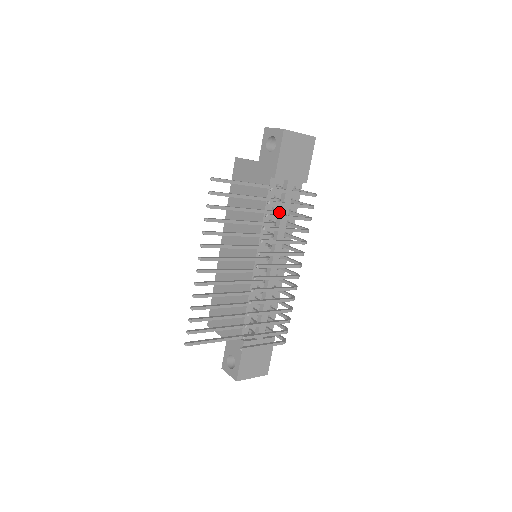
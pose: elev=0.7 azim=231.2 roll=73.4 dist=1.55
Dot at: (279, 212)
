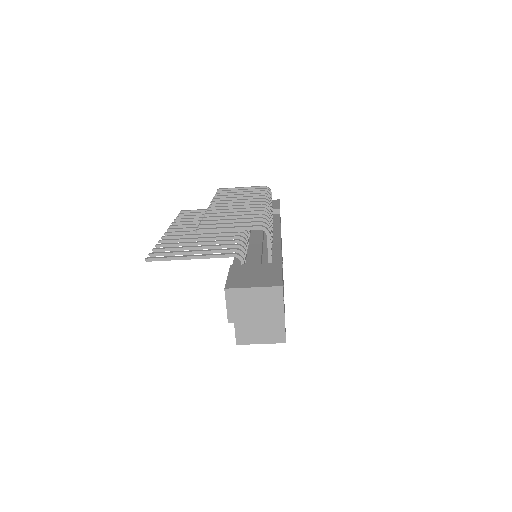
Dot at: occluded
